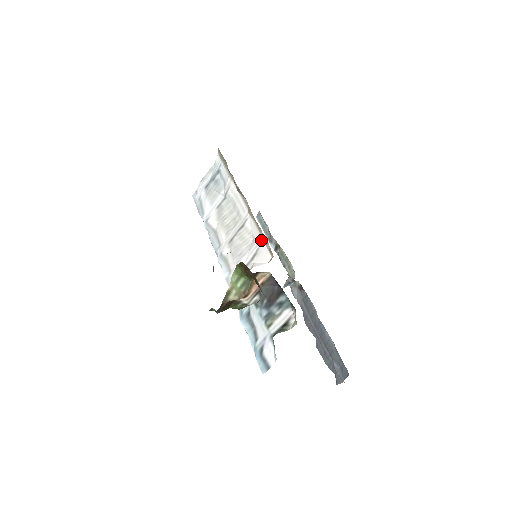
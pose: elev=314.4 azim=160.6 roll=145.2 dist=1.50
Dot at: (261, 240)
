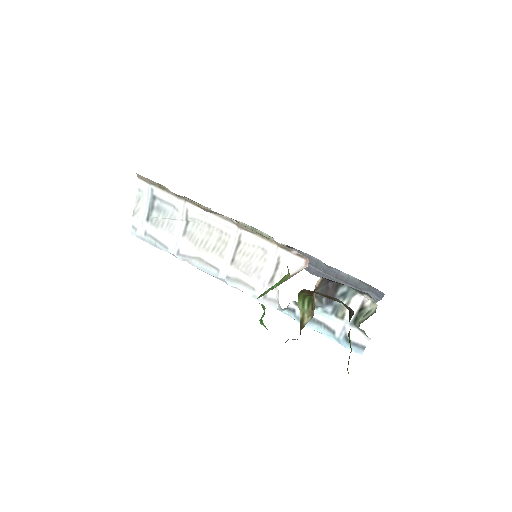
Dot at: (278, 249)
